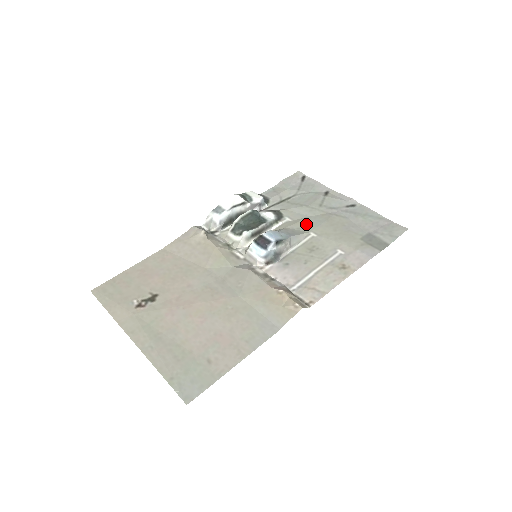
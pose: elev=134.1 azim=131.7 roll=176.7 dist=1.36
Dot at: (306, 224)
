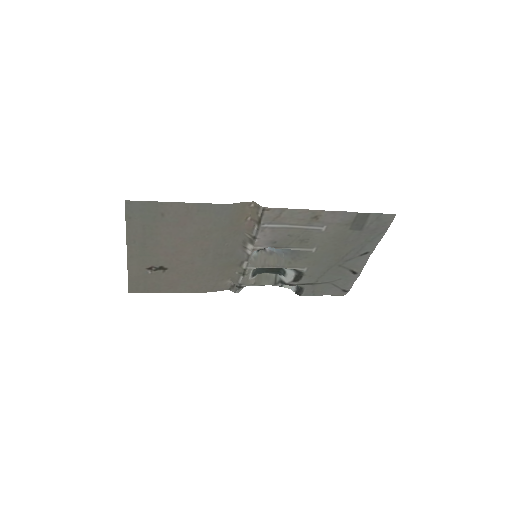
Dot at: (315, 259)
